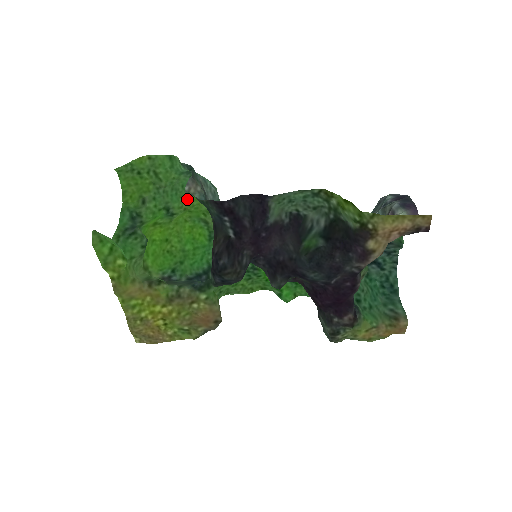
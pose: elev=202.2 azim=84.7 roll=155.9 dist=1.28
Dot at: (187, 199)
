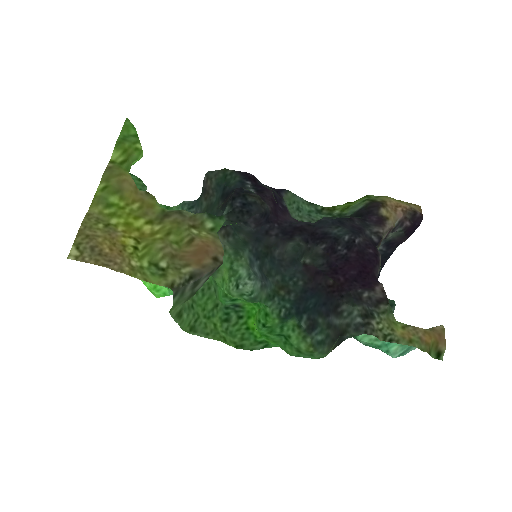
Dot at: occluded
